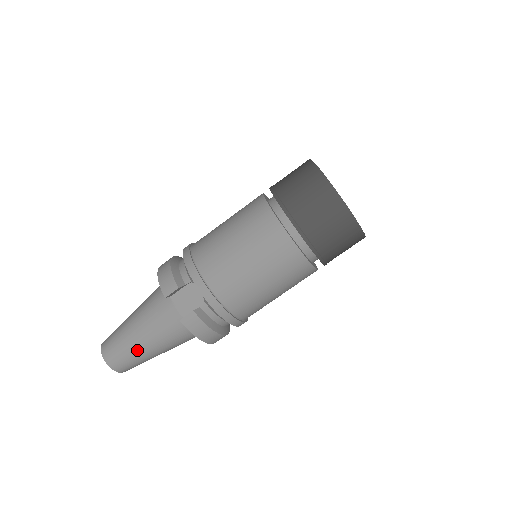
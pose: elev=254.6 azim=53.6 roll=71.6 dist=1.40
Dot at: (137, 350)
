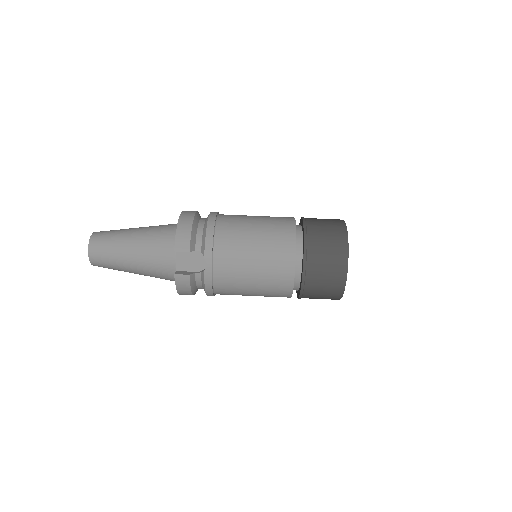
Dot at: (121, 264)
